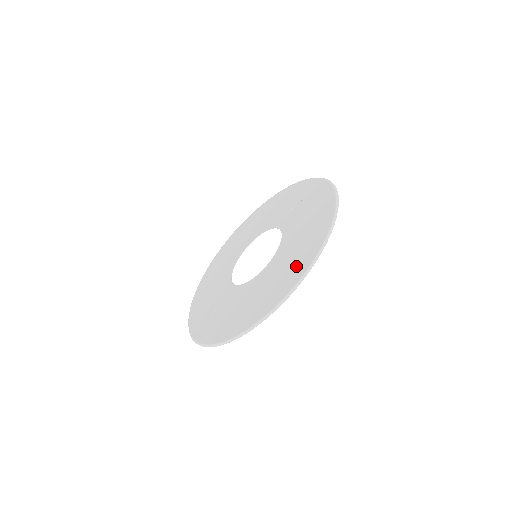
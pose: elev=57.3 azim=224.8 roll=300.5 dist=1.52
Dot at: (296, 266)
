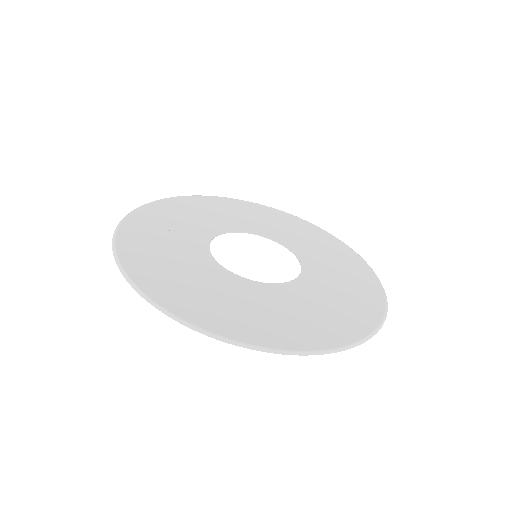
Dot at: (242, 321)
